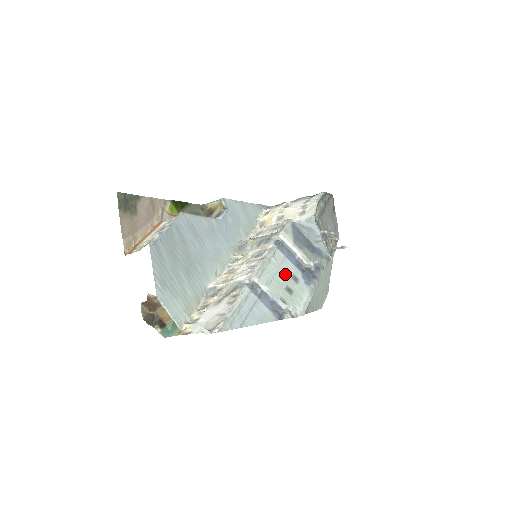
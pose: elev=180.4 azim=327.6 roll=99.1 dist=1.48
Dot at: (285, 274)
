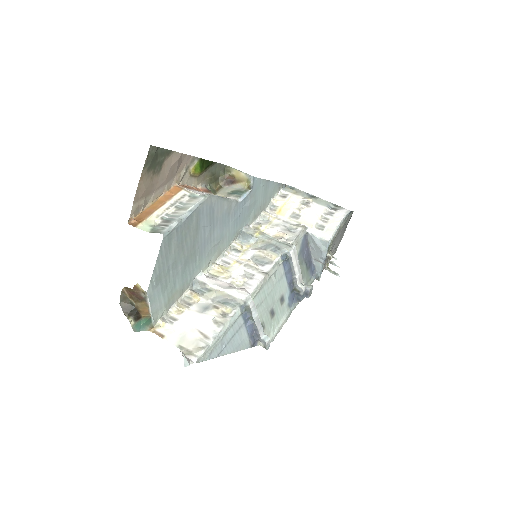
Dot at: (276, 294)
